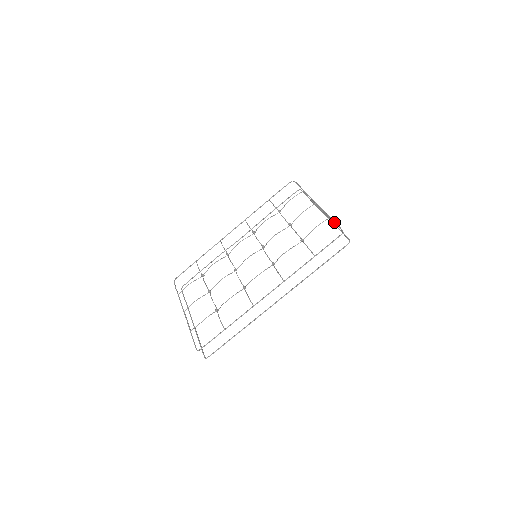
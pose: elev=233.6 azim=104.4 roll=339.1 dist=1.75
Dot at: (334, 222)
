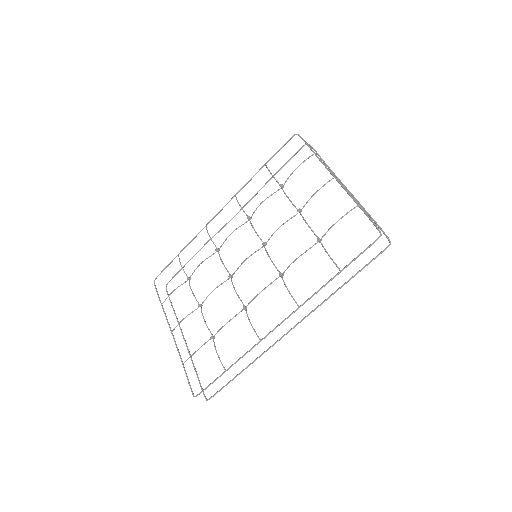
Dot at: (365, 214)
